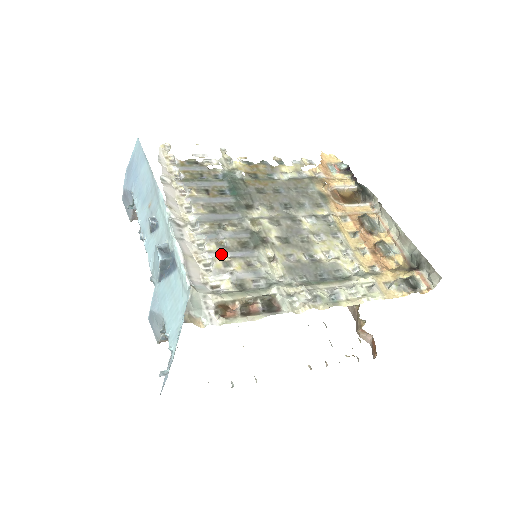
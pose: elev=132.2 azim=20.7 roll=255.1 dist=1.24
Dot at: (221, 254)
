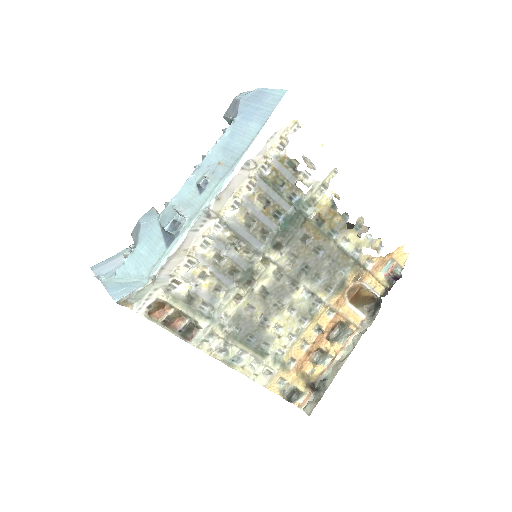
Dot at: (208, 265)
